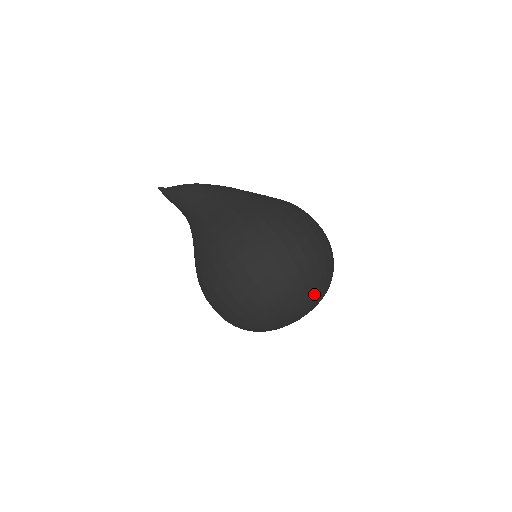
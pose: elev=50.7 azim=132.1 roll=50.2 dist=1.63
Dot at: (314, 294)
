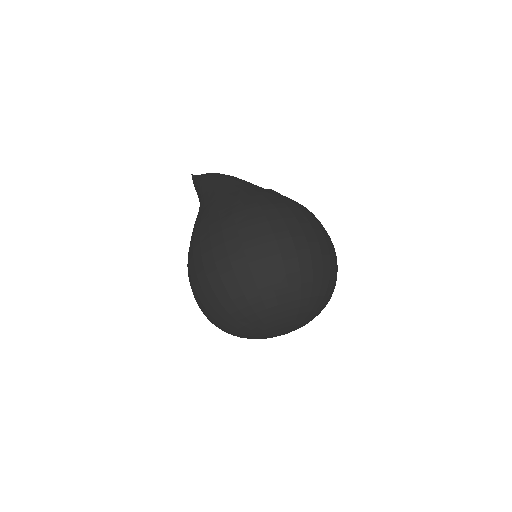
Dot at: (281, 310)
